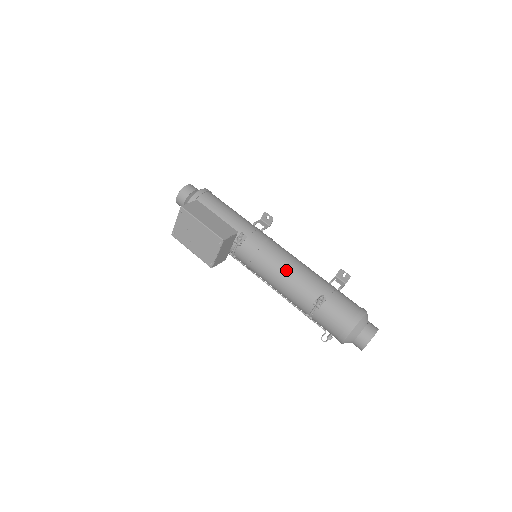
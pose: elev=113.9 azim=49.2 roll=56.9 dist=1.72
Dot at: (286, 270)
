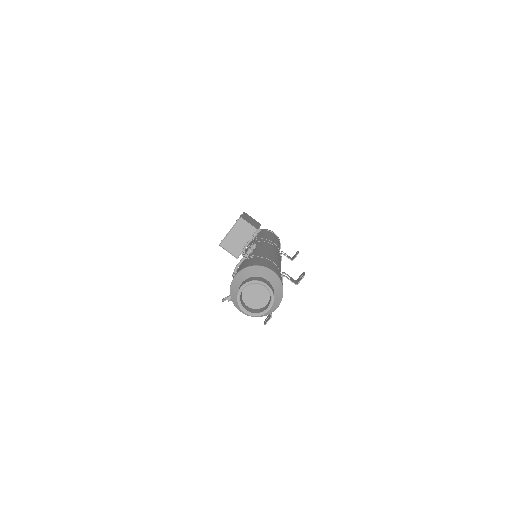
Dot at: (258, 247)
